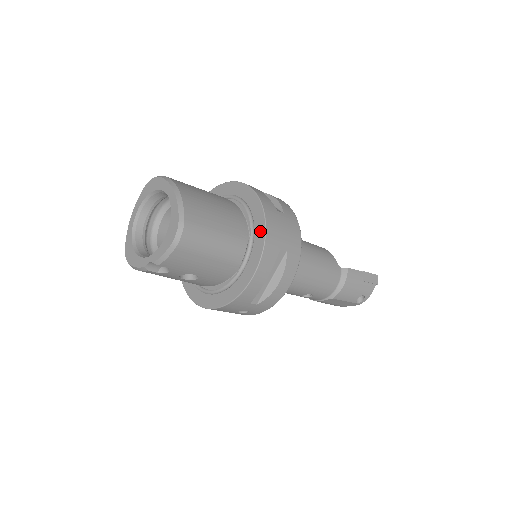
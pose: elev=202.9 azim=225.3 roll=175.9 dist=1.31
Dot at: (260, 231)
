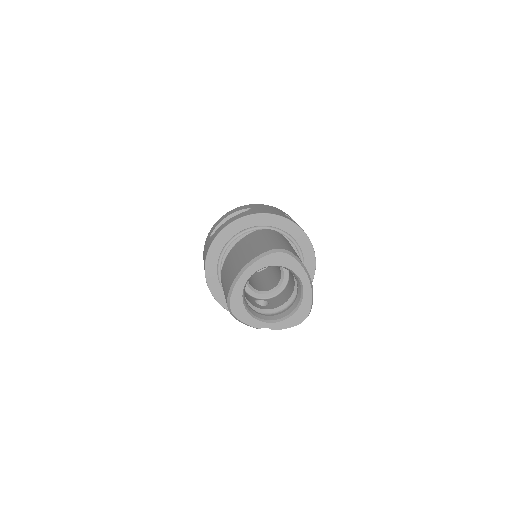
Dot at: occluded
